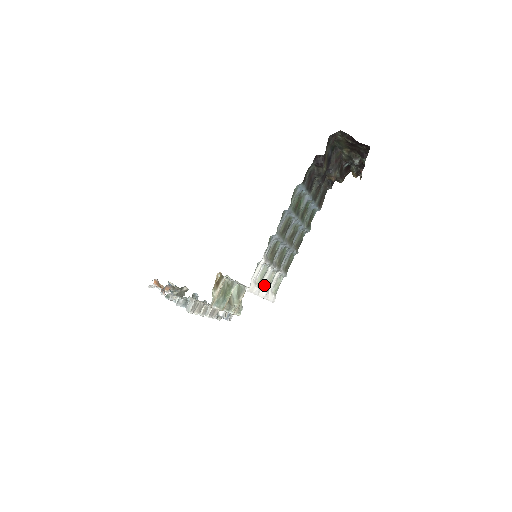
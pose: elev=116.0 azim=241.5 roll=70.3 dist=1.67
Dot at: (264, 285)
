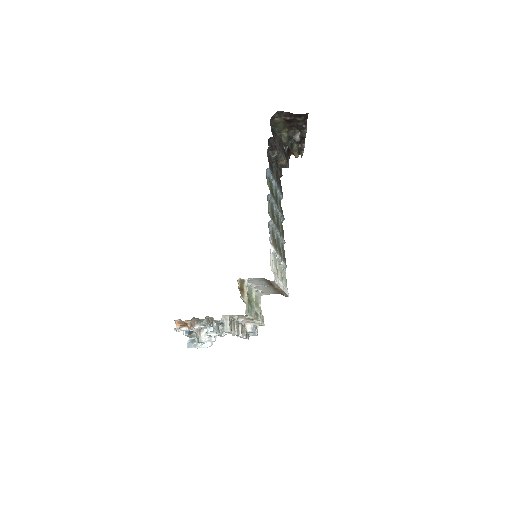
Dot at: occluded
